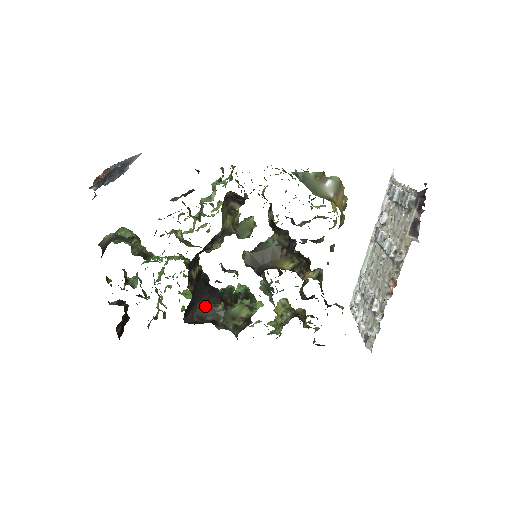
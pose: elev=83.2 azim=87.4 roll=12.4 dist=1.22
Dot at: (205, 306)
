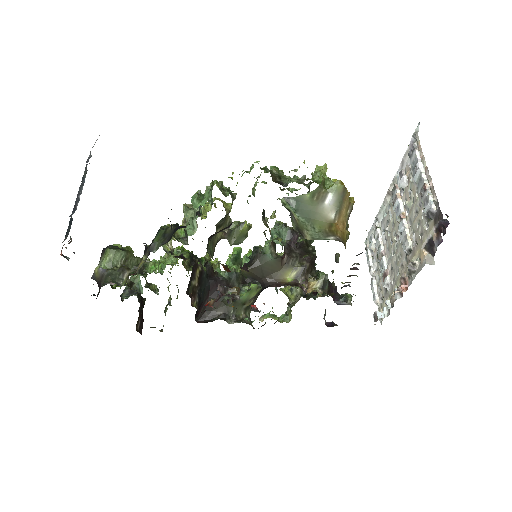
Dot at: occluded
